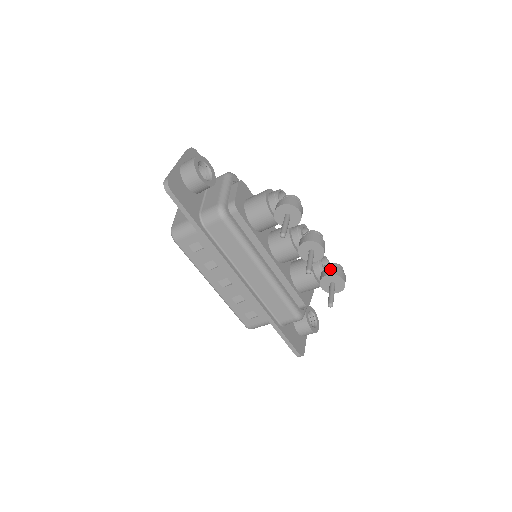
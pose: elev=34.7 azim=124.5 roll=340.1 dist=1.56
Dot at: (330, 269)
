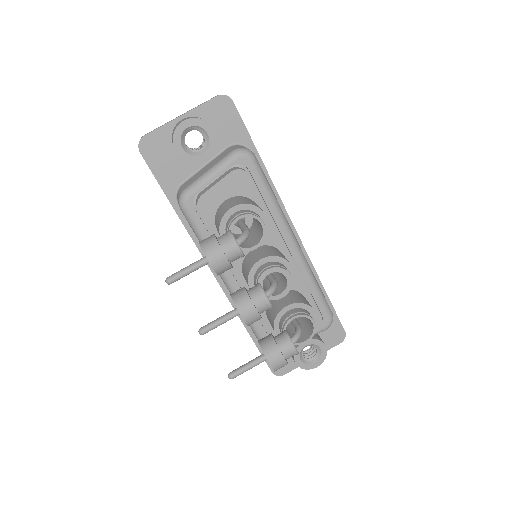
Dot at: (269, 340)
